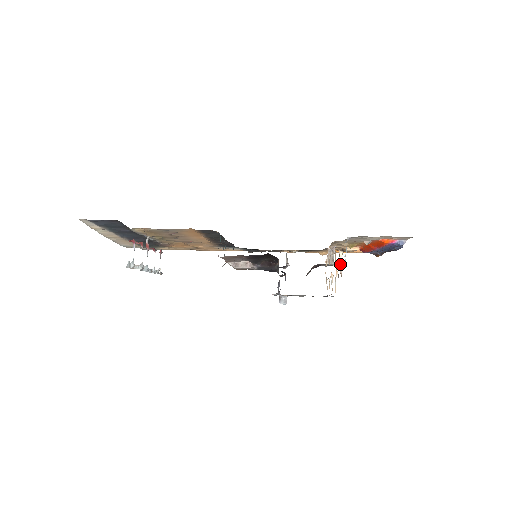
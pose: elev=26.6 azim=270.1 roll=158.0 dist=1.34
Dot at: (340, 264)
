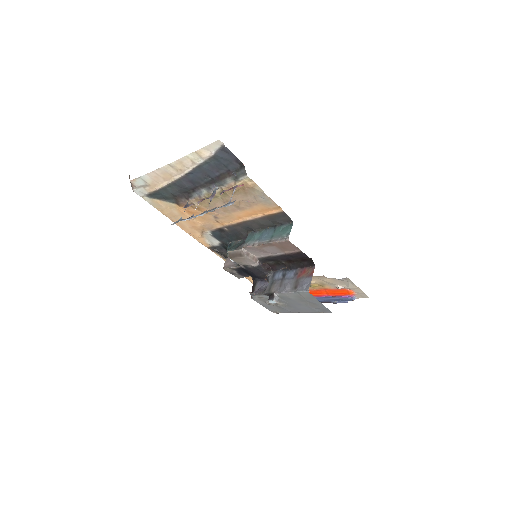
Dot at: occluded
